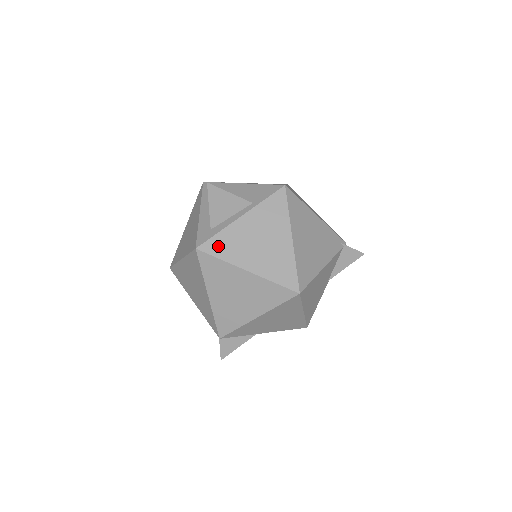
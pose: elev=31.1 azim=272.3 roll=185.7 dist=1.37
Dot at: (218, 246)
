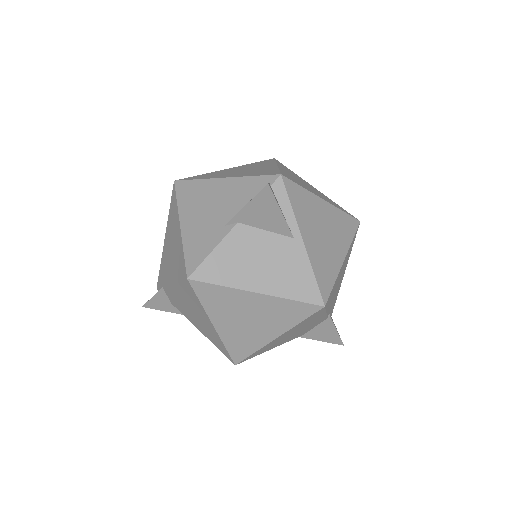
Dot at: occluded
